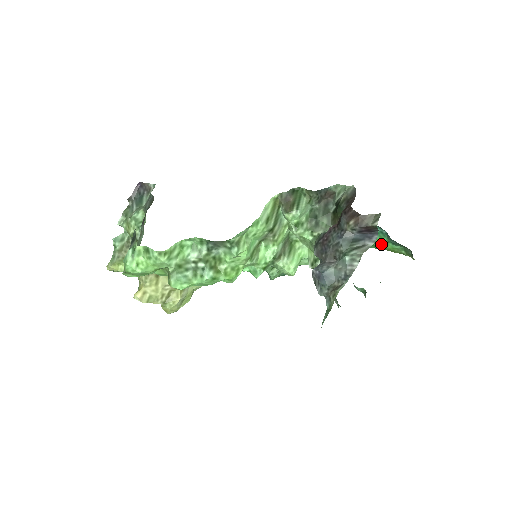
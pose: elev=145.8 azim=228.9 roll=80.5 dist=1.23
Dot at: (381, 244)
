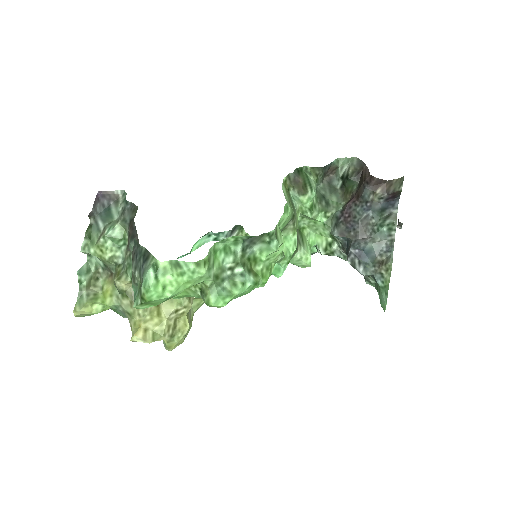
Dot at: occluded
